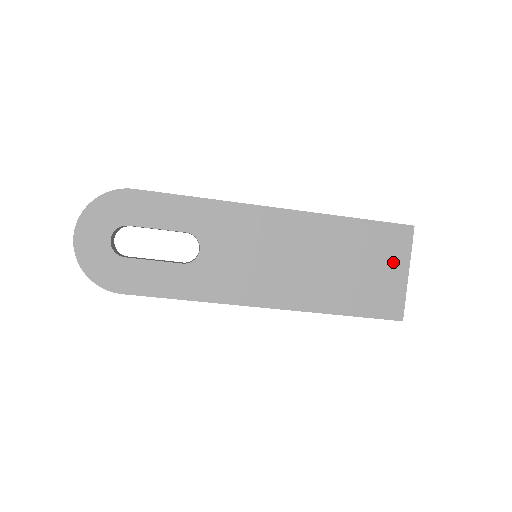
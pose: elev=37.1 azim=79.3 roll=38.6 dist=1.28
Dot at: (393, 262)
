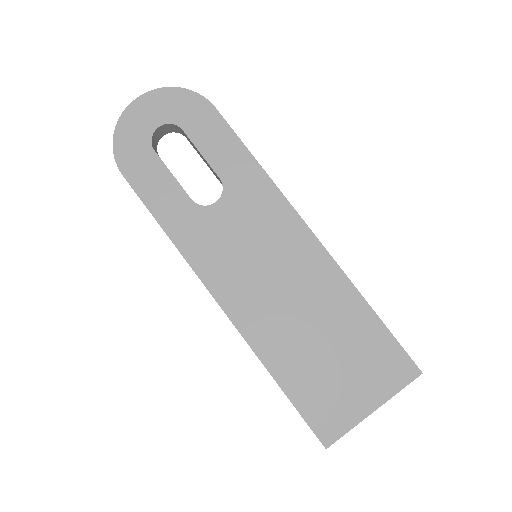
Dot at: (370, 385)
